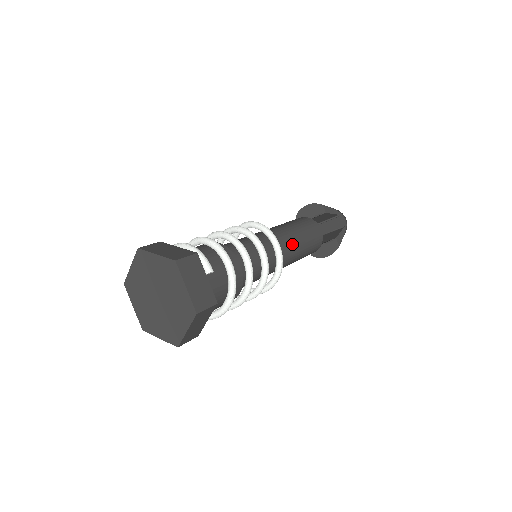
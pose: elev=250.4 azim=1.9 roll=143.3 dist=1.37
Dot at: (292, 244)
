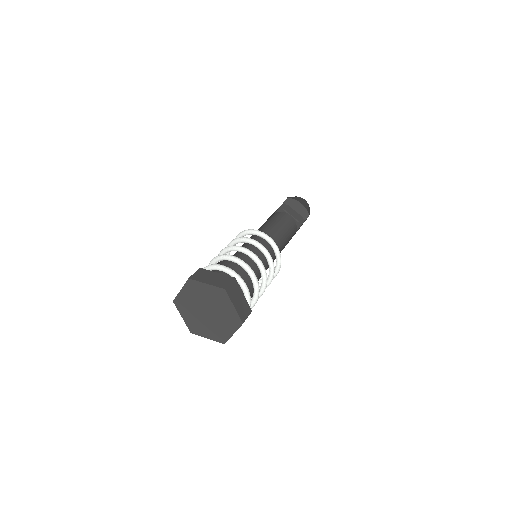
Dot at: occluded
